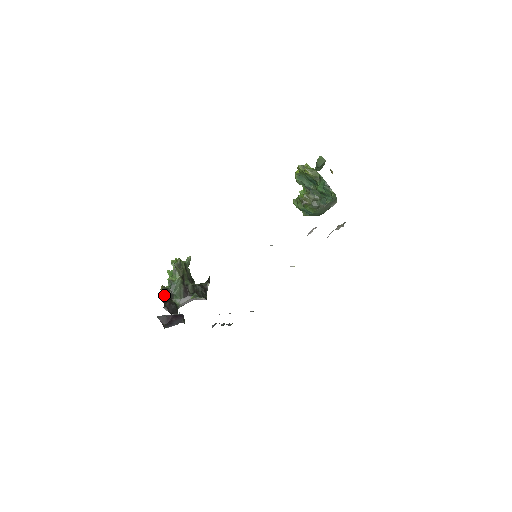
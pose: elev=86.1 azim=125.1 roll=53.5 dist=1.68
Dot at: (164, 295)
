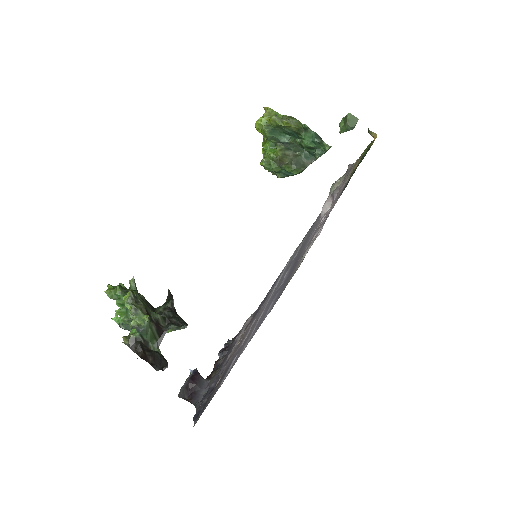
Dot at: (138, 350)
